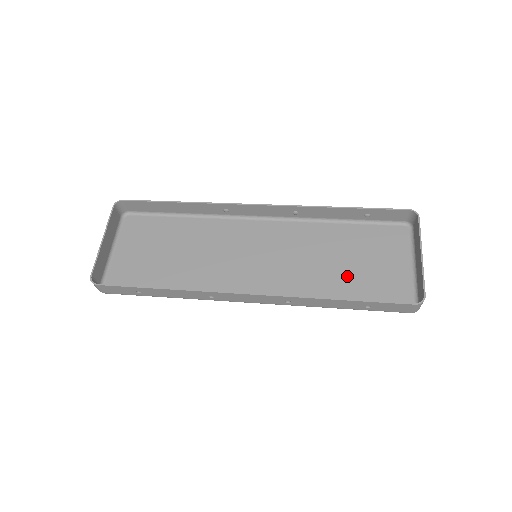
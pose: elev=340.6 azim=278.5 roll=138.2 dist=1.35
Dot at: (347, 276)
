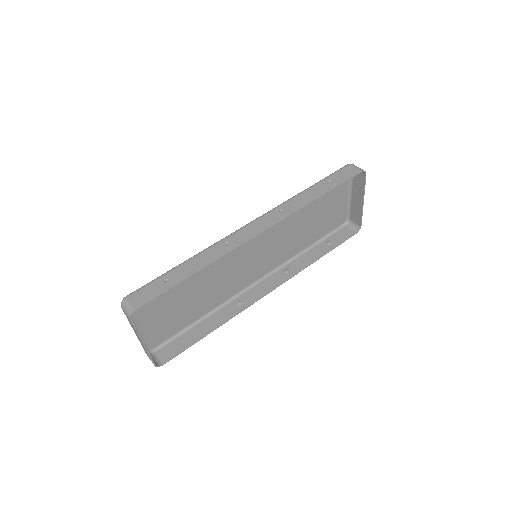
Dot at: (312, 226)
